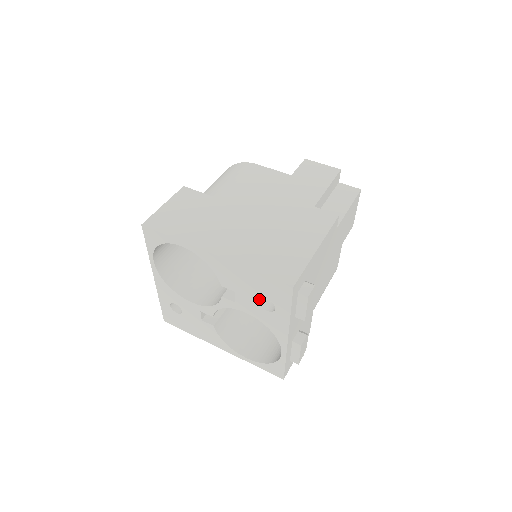
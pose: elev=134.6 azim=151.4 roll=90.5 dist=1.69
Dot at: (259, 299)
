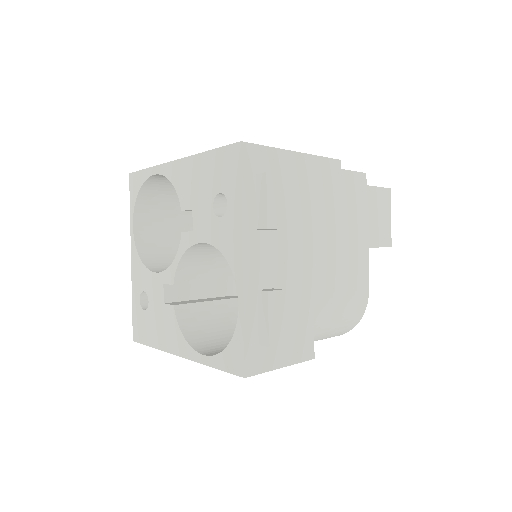
Dot at: (213, 200)
